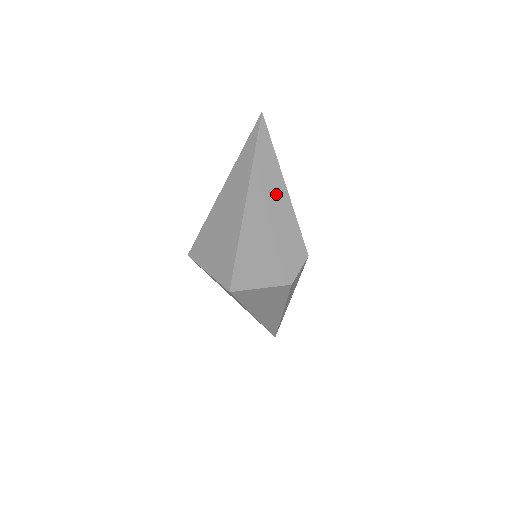
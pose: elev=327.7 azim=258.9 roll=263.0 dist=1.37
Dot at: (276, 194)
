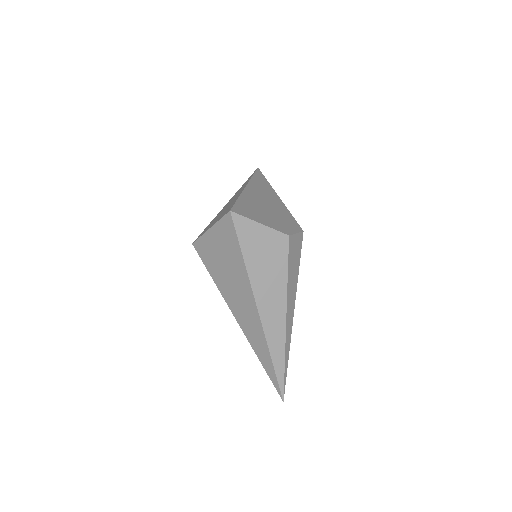
Dot at: (271, 196)
